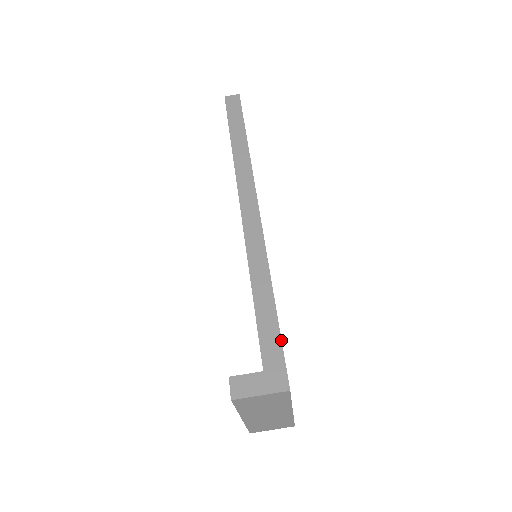
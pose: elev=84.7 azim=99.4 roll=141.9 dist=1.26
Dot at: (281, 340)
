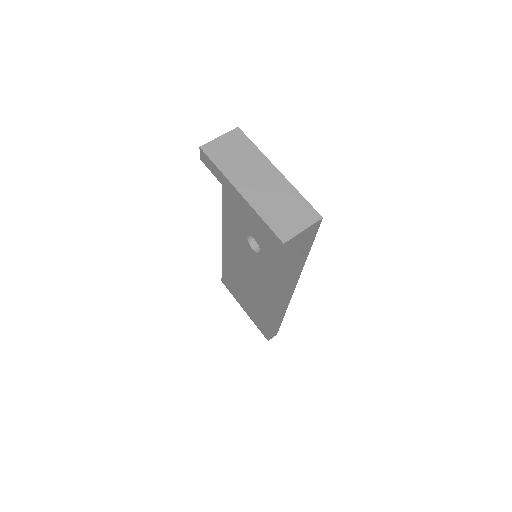
Dot at: occluded
